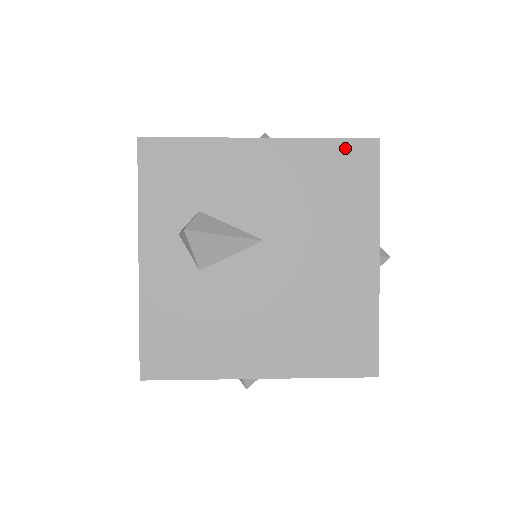
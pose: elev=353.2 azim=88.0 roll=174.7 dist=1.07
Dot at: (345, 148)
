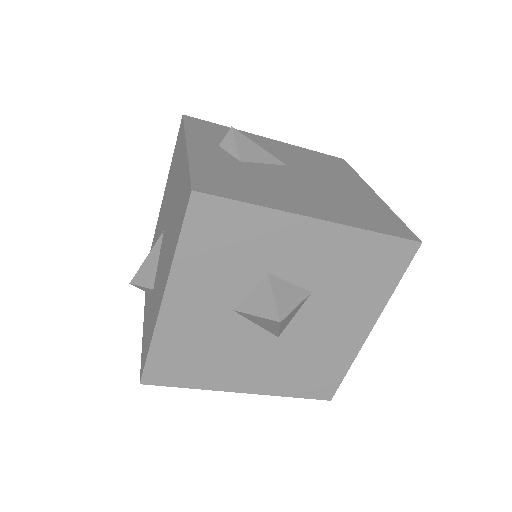
Dot at: (325, 156)
